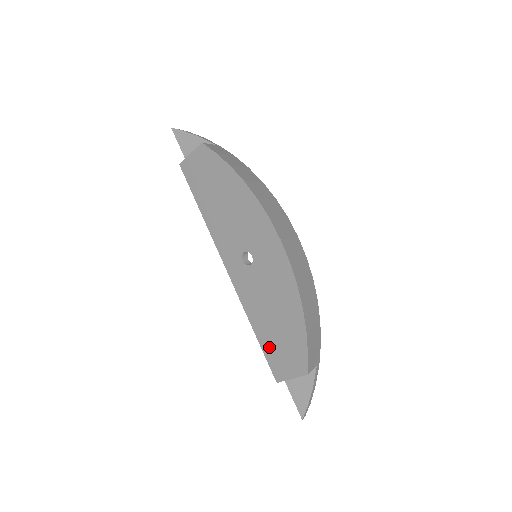
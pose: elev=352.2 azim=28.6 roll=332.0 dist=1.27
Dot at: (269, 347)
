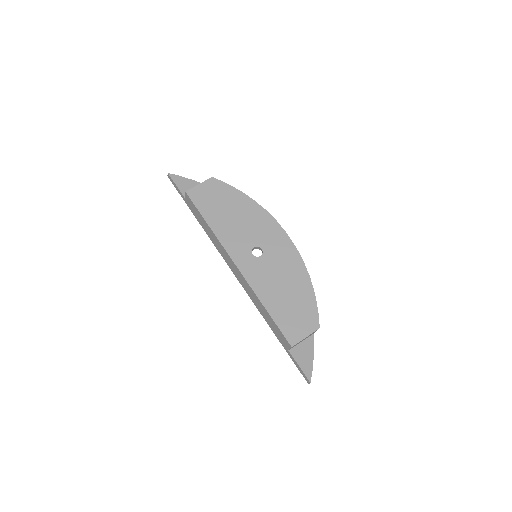
Dot at: (282, 317)
